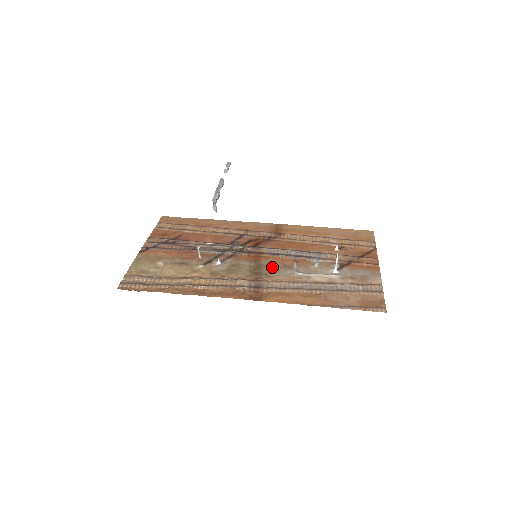
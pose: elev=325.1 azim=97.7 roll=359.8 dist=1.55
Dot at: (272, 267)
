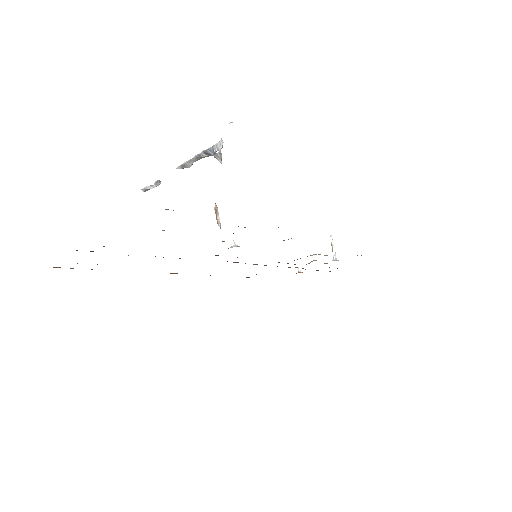
Dot at: occluded
